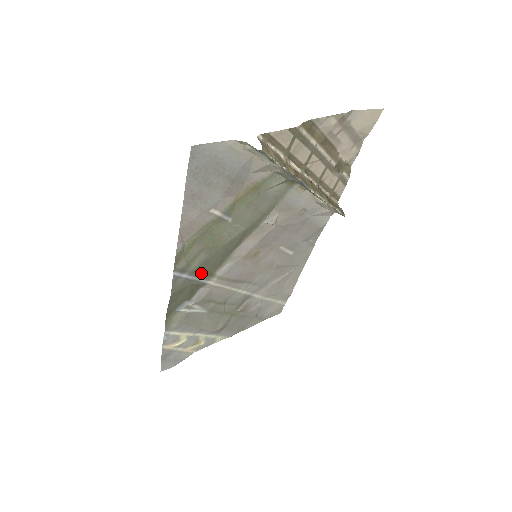
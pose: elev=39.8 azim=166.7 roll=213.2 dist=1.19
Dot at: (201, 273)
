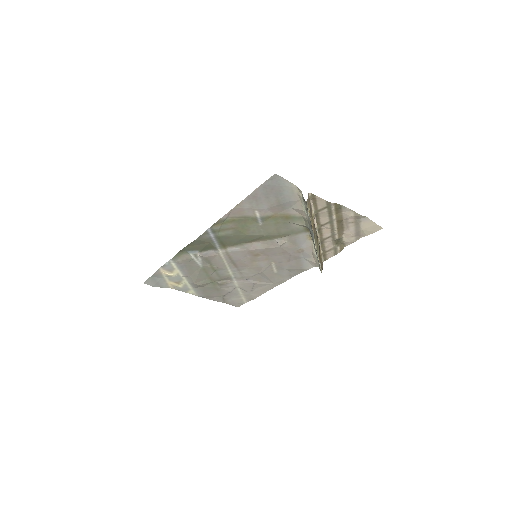
Dot at: (221, 241)
